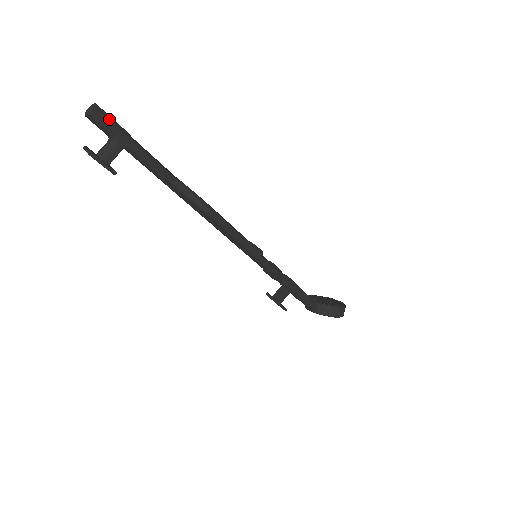
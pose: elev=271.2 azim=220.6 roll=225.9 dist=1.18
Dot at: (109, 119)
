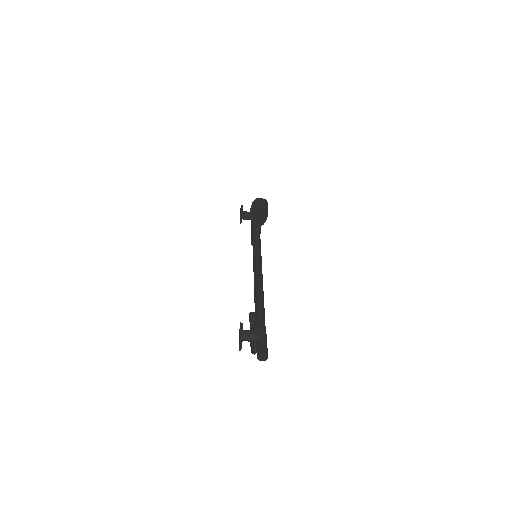
Dot at: occluded
